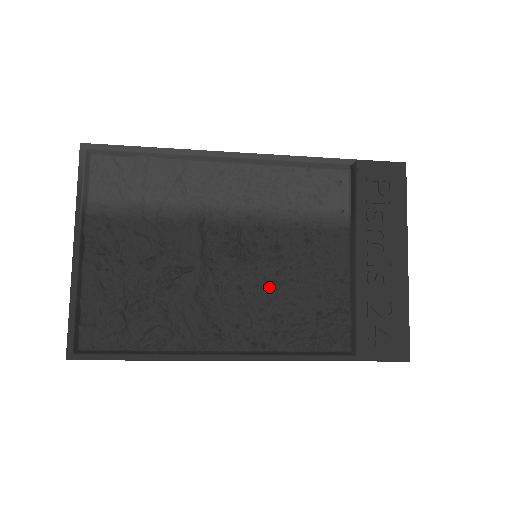
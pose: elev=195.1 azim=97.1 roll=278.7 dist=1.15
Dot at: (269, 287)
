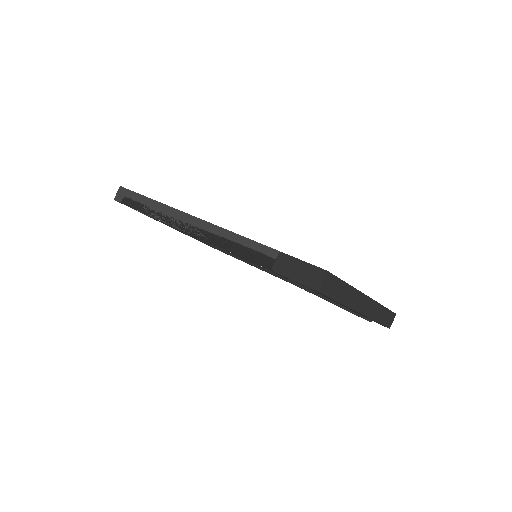
Dot at: occluded
